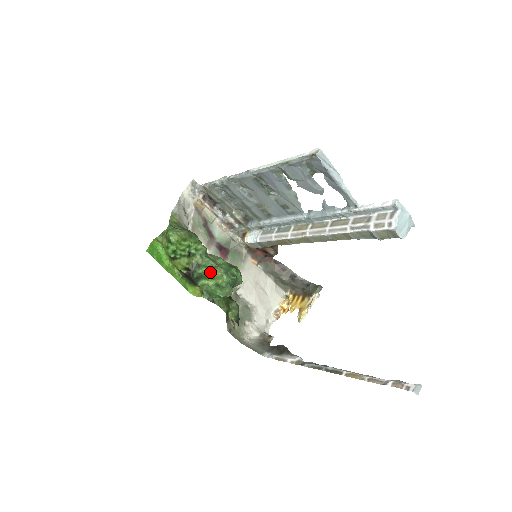
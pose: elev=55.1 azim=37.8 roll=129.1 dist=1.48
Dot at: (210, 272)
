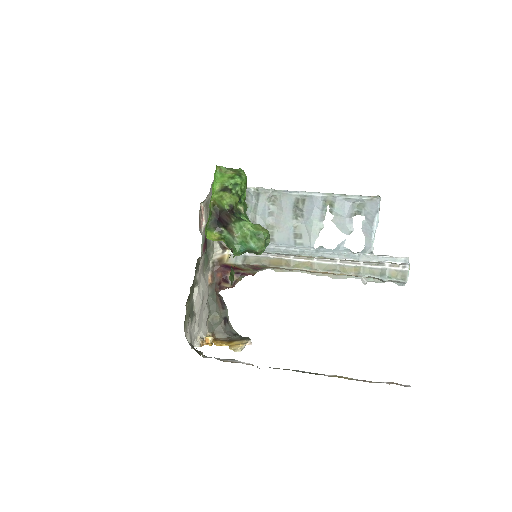
Dot at: (250, 223)
